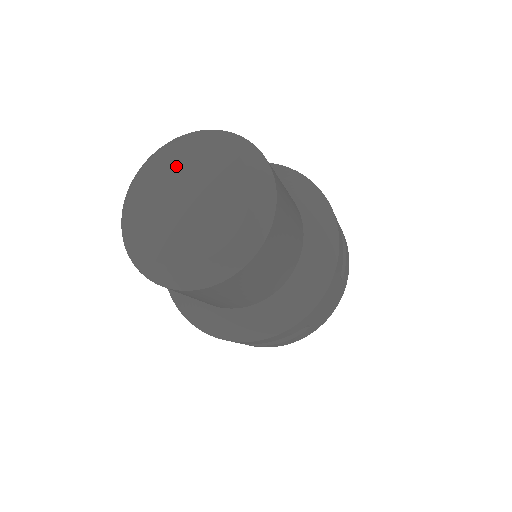
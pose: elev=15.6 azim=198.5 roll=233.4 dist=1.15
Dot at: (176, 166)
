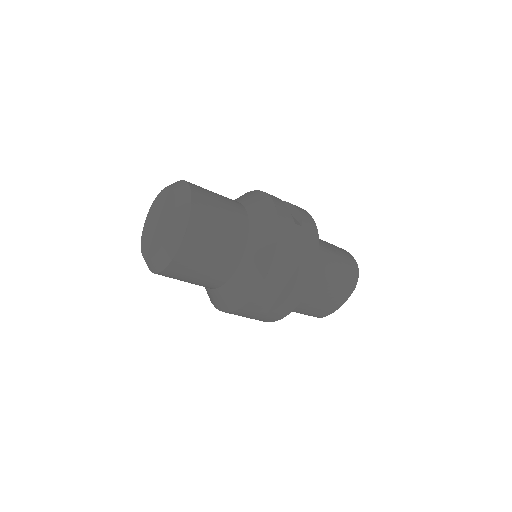
Dot at: (152, 216)
